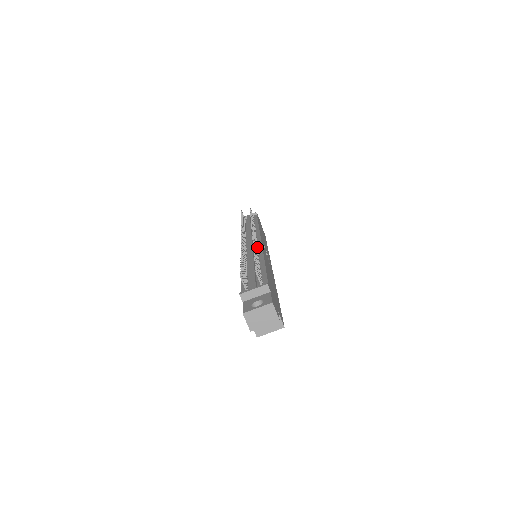
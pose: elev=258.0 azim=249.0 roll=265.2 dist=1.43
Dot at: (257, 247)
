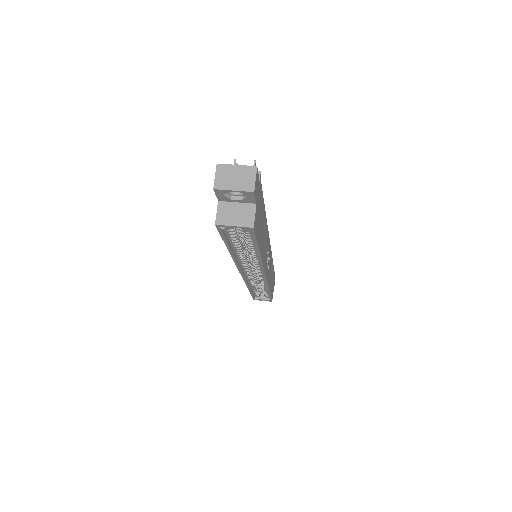
Dot at: occluded
